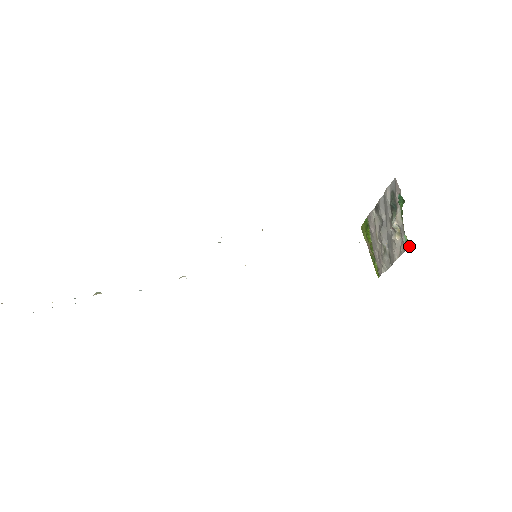
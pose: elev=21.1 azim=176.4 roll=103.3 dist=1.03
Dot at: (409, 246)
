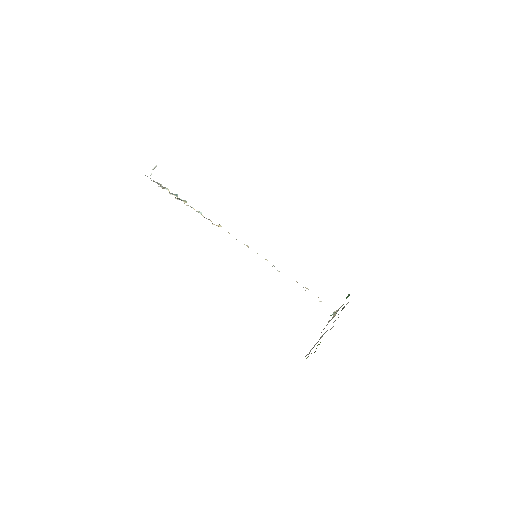
Dot at: occluded
